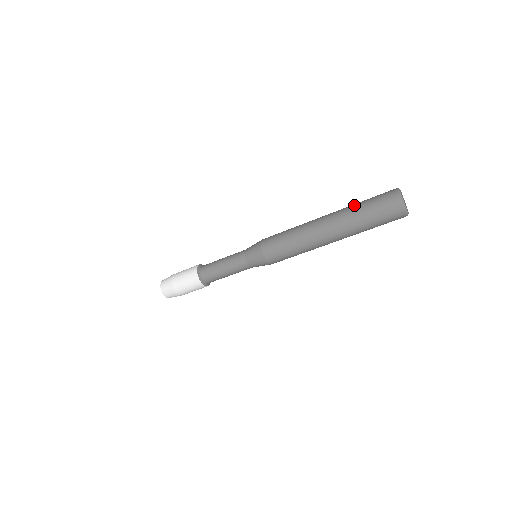
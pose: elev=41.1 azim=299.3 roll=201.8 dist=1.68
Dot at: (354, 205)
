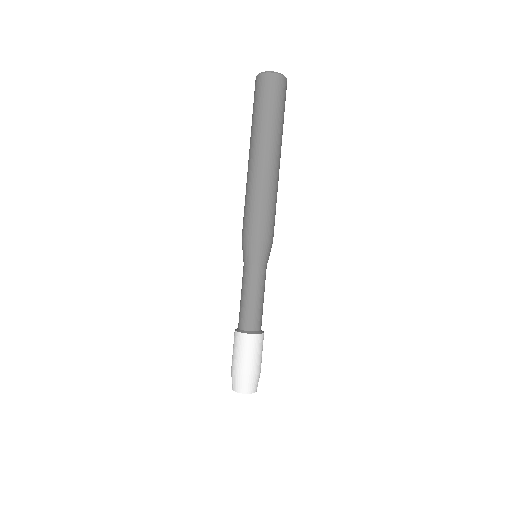
Dot at: occluded
